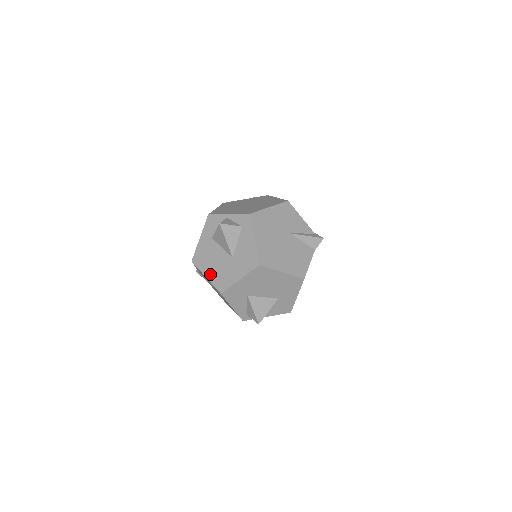
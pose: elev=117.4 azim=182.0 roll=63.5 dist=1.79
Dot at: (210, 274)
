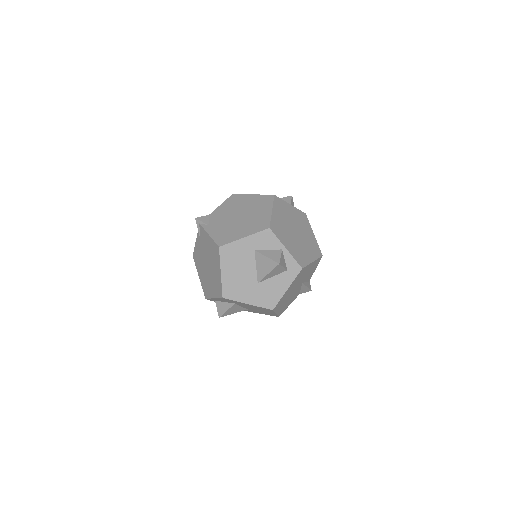
Dot at: (227, 275)
